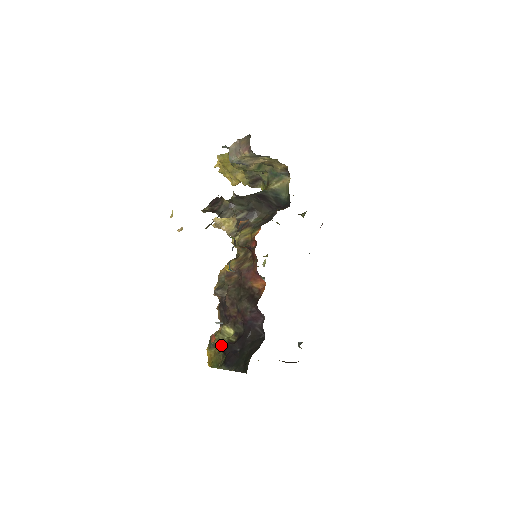
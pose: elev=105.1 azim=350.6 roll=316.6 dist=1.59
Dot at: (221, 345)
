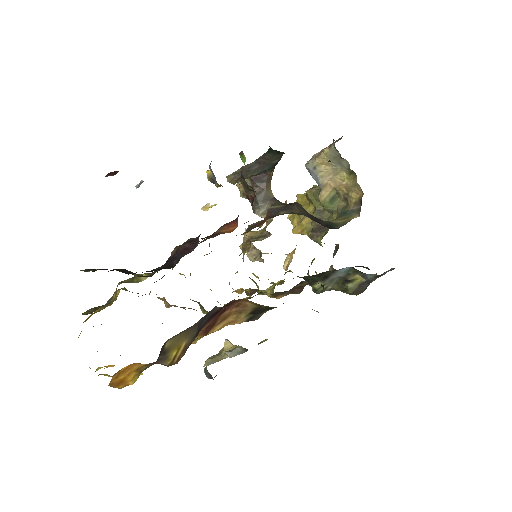
Dot at: occluded
